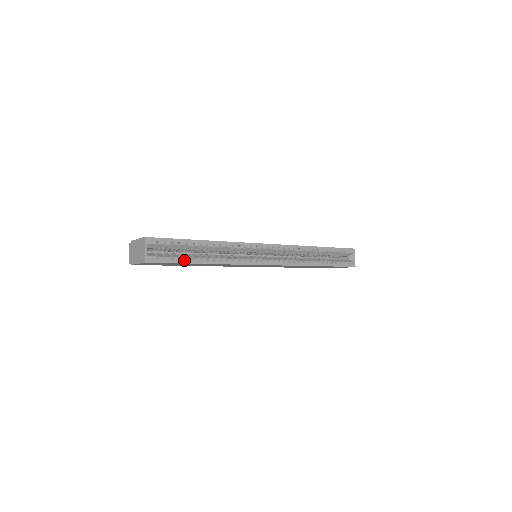
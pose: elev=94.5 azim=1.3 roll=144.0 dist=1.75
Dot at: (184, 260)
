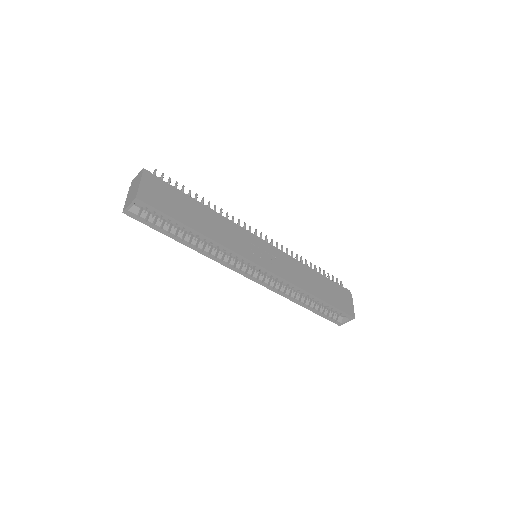
Dot at: (164, 231)
